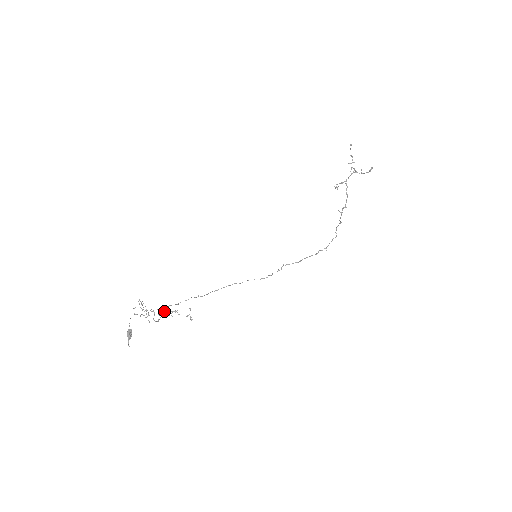
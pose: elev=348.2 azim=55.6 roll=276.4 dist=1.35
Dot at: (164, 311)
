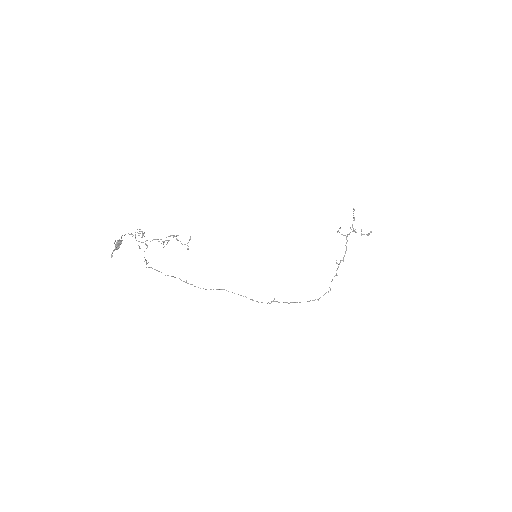
Dot at: occluded
